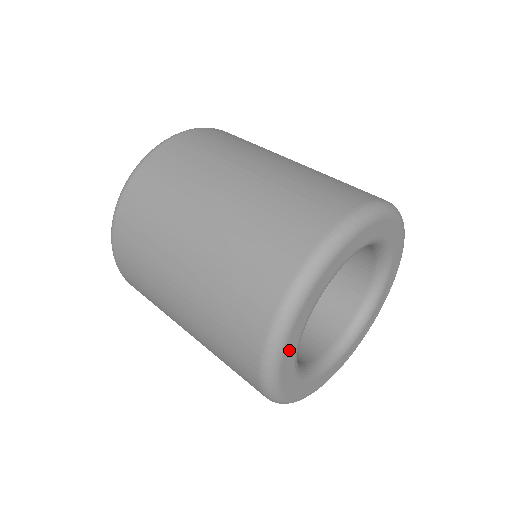
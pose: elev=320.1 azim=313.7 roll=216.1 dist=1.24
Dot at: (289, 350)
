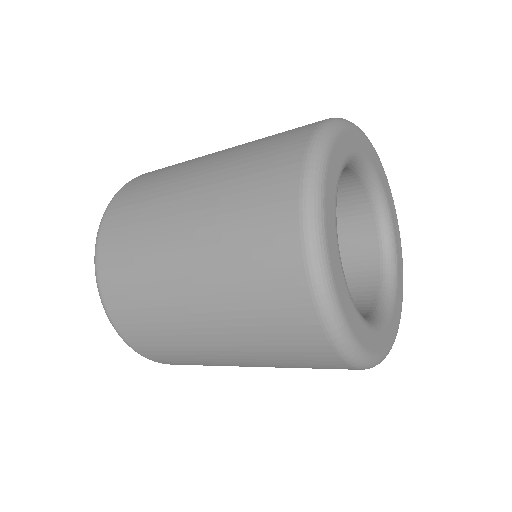
Dot at: (329, 217)
